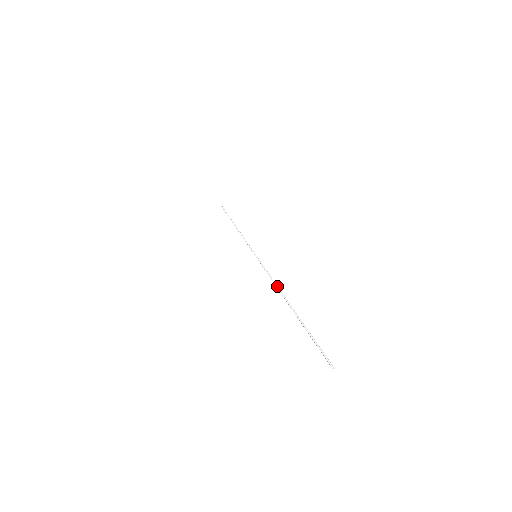
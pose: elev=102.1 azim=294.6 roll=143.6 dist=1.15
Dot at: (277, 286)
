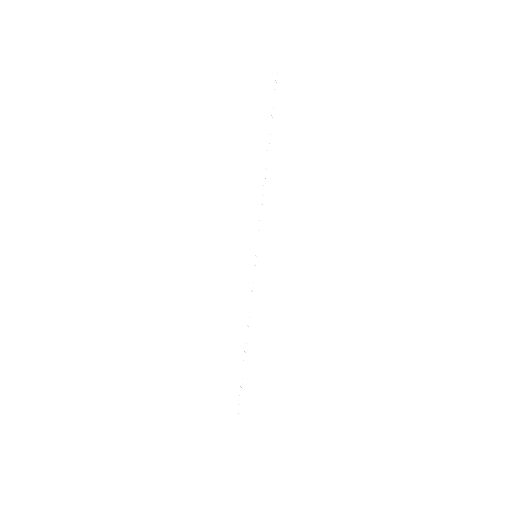
Dot at: occluded
